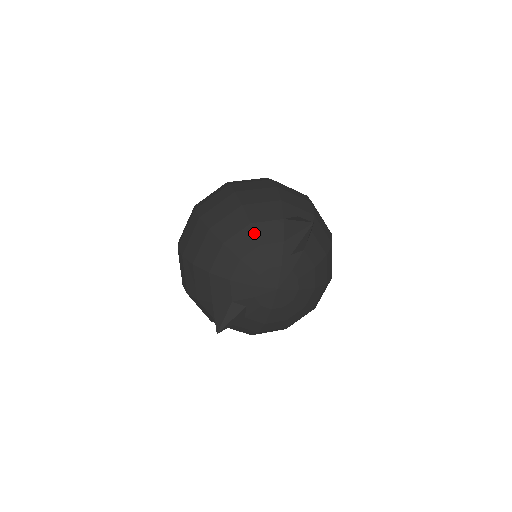
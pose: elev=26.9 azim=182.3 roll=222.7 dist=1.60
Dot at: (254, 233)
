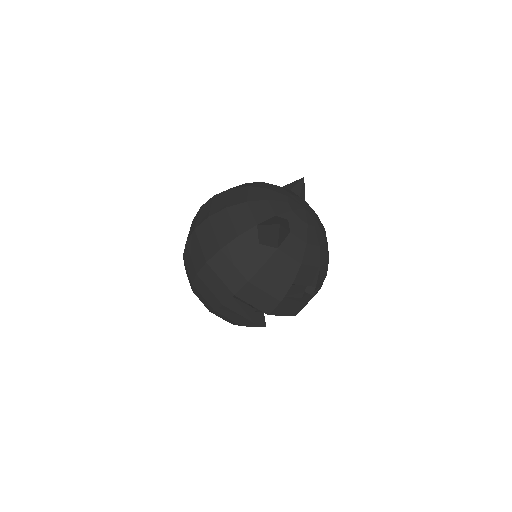
Dot at: (268, 183)
